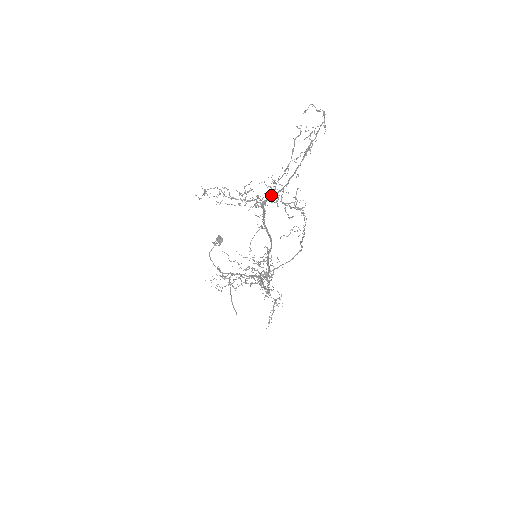
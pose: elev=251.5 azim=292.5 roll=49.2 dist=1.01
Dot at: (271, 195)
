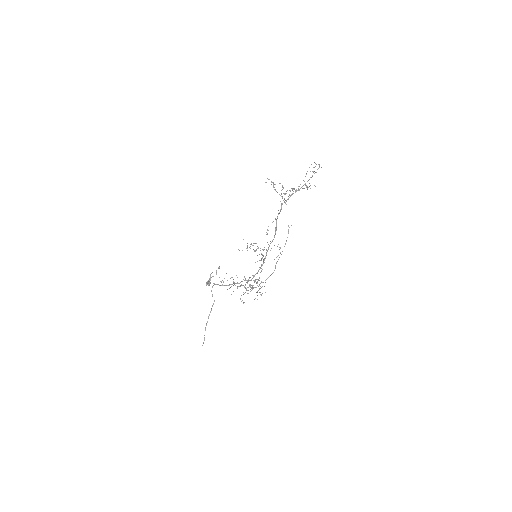
Dot at: occluded
